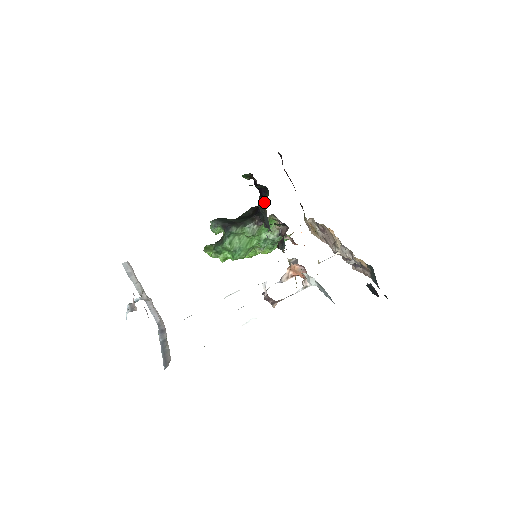
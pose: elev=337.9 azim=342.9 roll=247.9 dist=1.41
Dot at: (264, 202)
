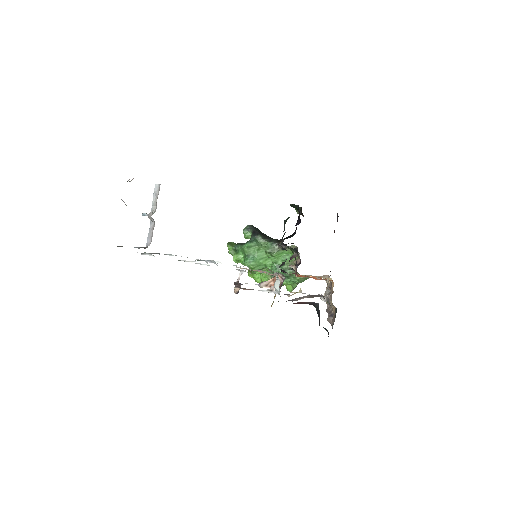
Dot at: occluded
